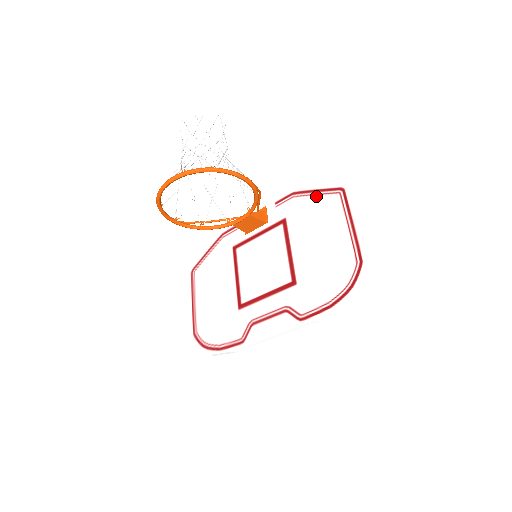
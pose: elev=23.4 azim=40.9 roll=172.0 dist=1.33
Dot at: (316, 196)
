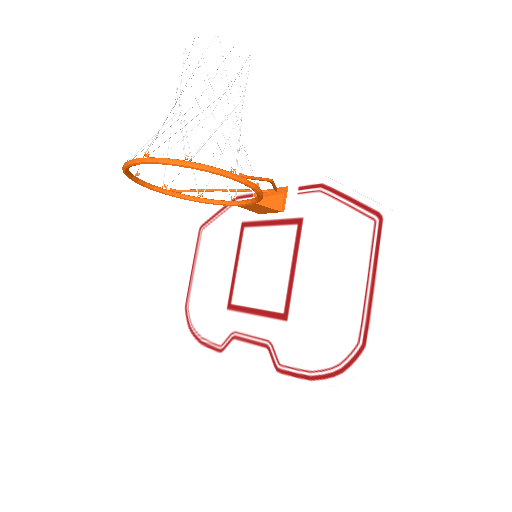
Dot at: (346, 207)
